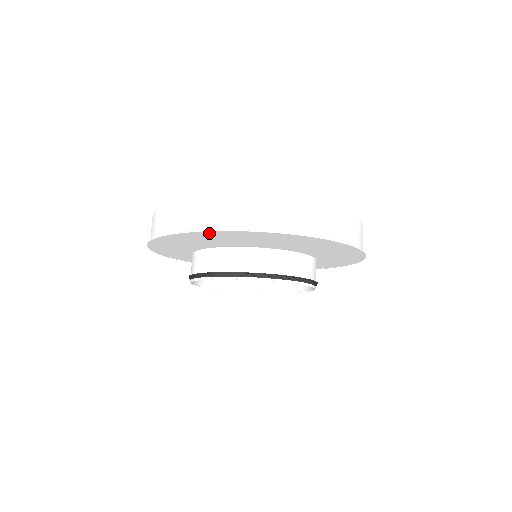
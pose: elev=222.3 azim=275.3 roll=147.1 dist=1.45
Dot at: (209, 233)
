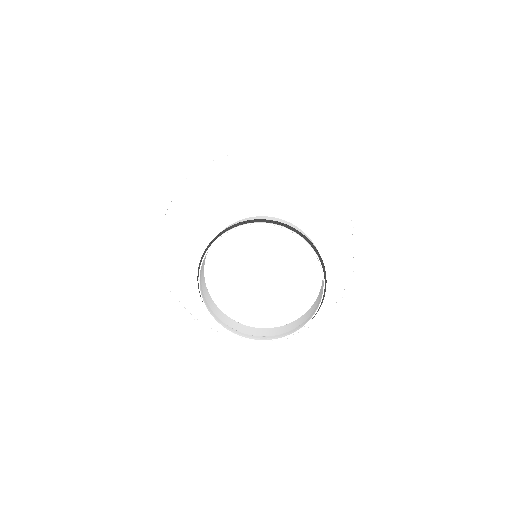
Dot at: (188, 190)
